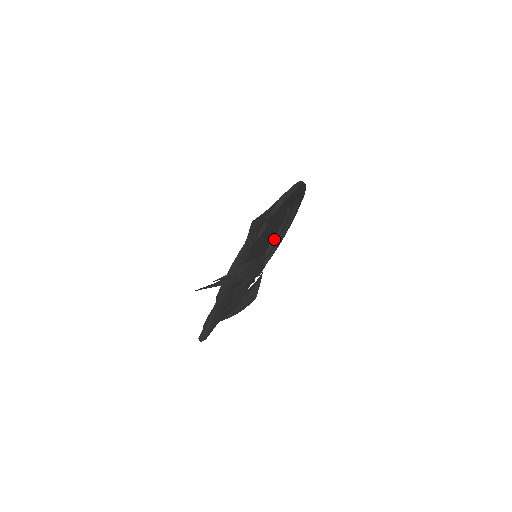
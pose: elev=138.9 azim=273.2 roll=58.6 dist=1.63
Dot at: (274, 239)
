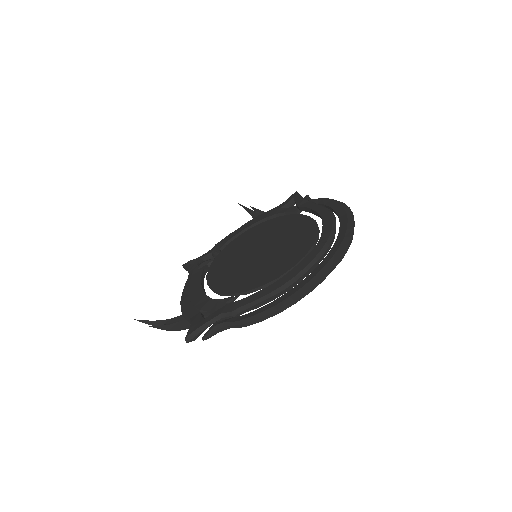
Dot at: (318, 215)
